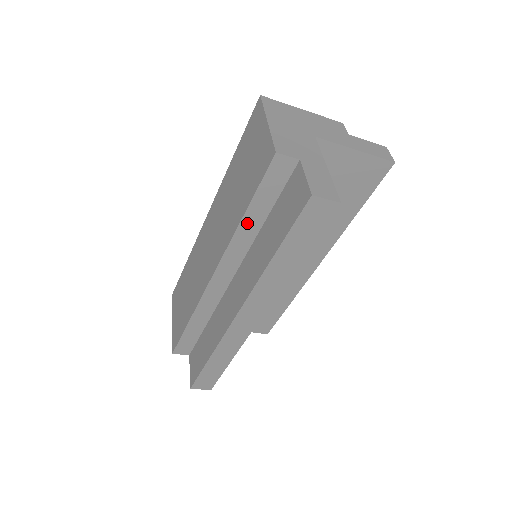
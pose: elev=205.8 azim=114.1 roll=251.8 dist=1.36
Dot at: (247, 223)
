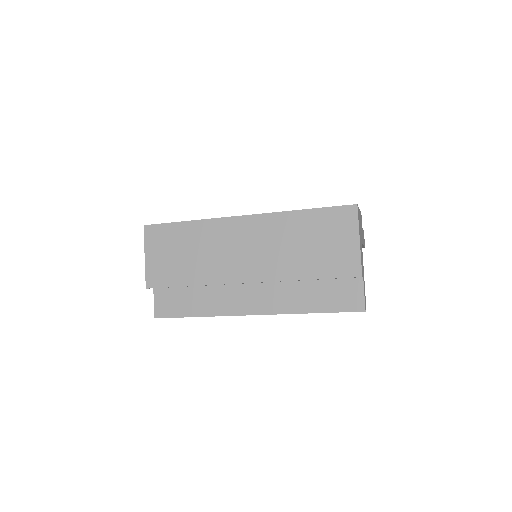
Dot at: occluded
